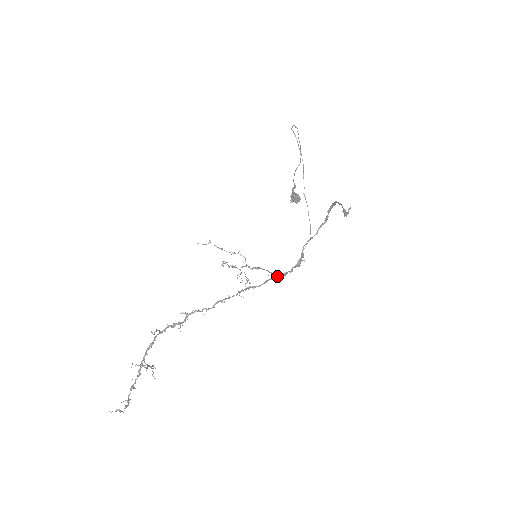
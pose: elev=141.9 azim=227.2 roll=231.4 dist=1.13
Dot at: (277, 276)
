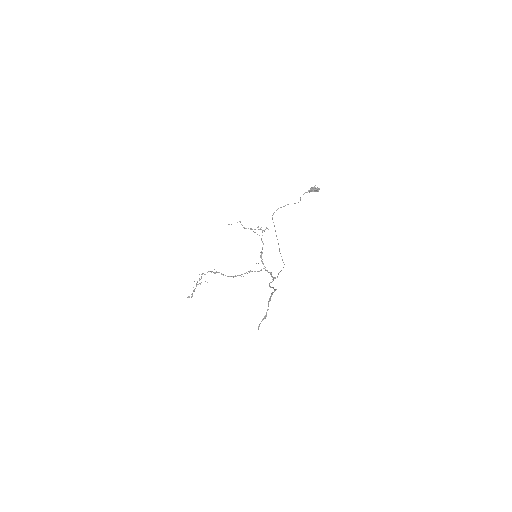
Dot at: occluded
